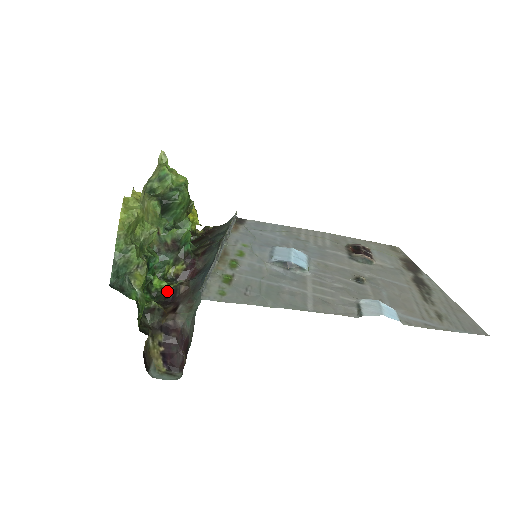
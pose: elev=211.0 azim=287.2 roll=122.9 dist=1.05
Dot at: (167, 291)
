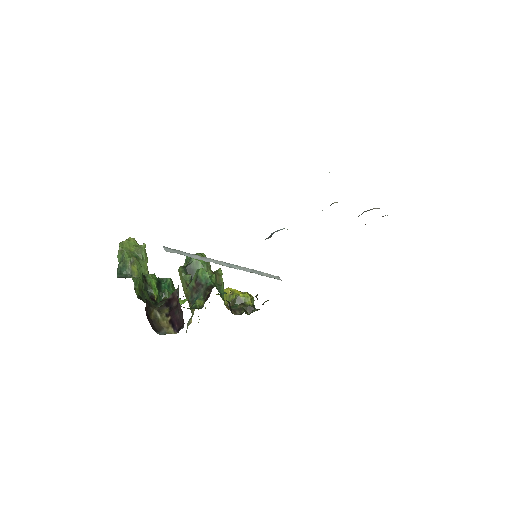
Dot at: occluded
